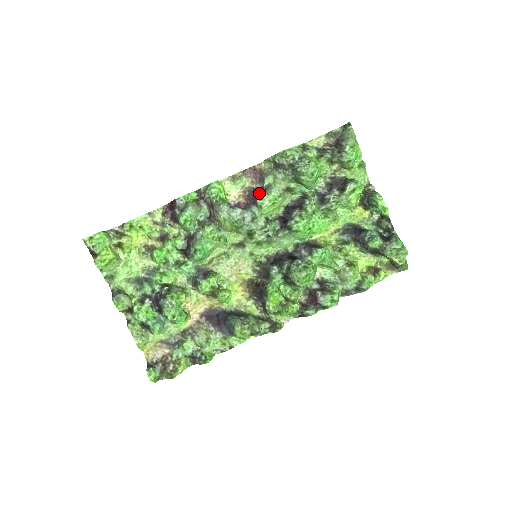
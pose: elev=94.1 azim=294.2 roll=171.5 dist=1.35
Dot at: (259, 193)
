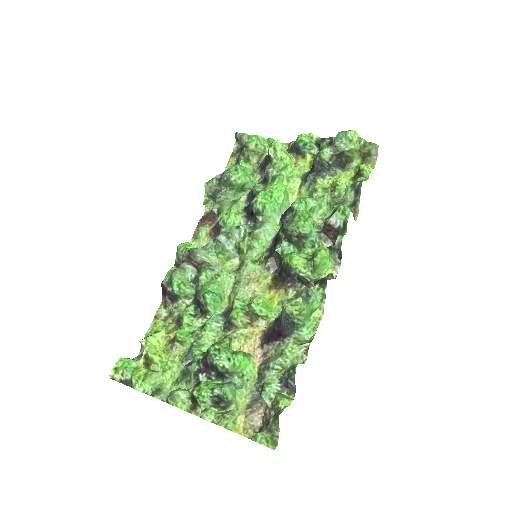
Dot at: occluded
